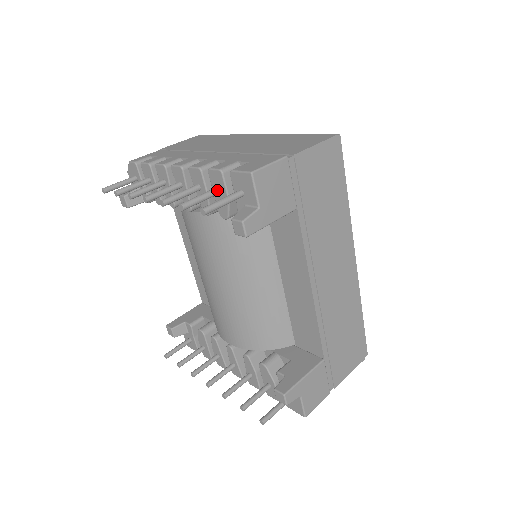
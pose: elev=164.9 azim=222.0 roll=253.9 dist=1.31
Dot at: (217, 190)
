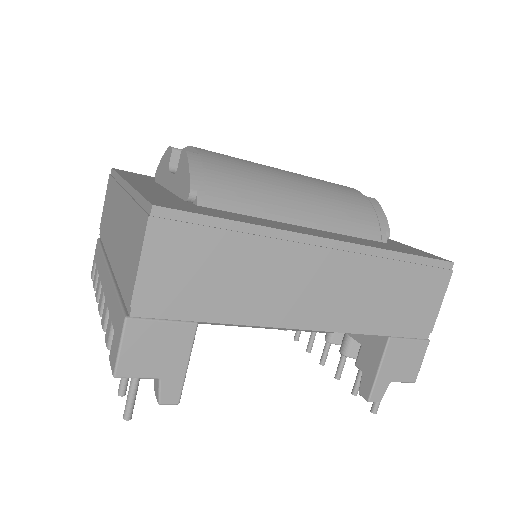
Dot at: occluded
